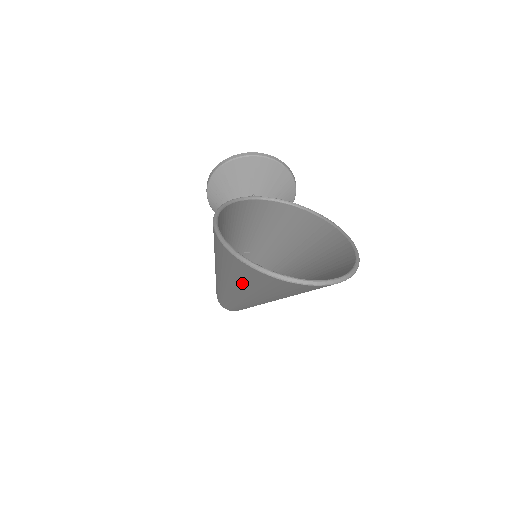
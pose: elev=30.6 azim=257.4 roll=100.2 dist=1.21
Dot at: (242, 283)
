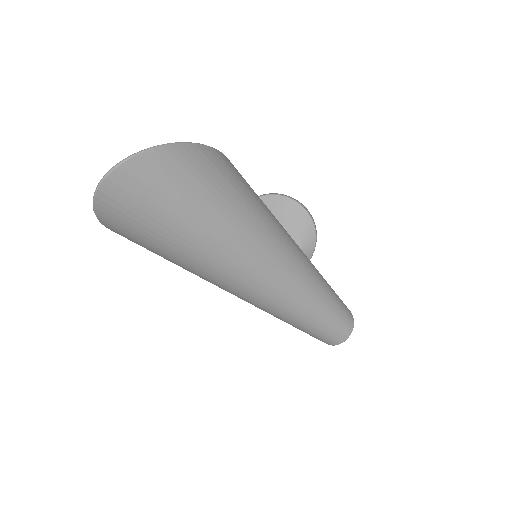
Dot at: (167, 251)
